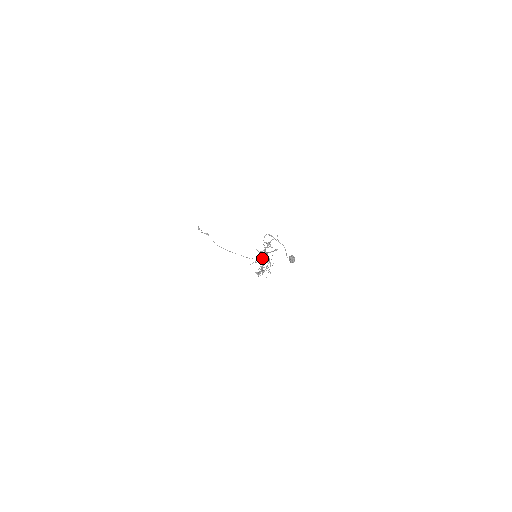
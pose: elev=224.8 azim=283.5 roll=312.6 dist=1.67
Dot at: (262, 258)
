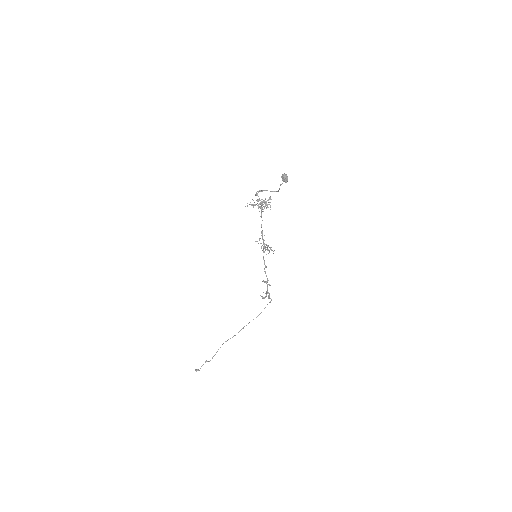
Dot at: occluded
